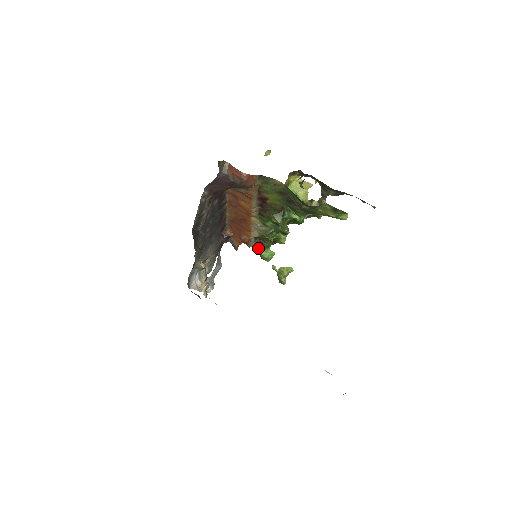
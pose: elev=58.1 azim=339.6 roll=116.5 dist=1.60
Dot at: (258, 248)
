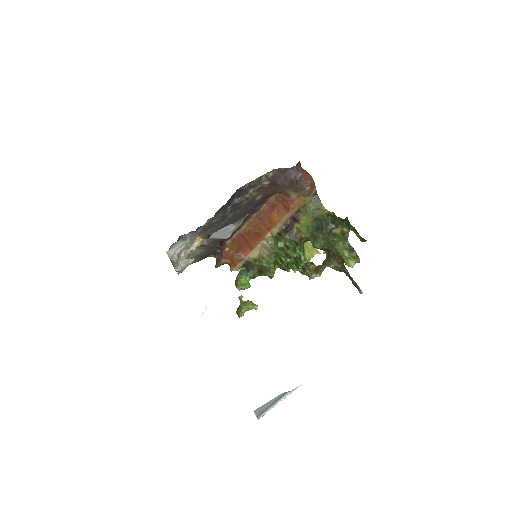
Dot at: (239, 275)
